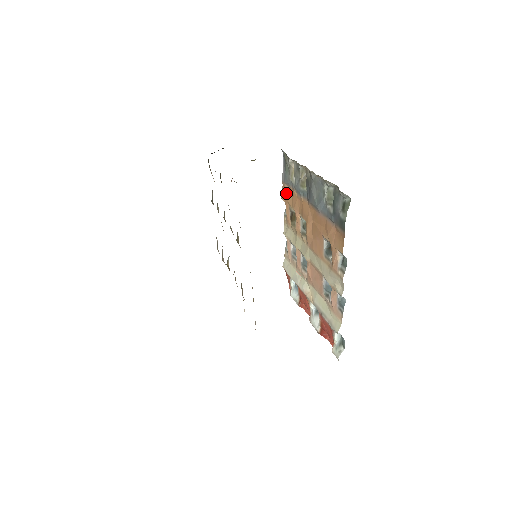
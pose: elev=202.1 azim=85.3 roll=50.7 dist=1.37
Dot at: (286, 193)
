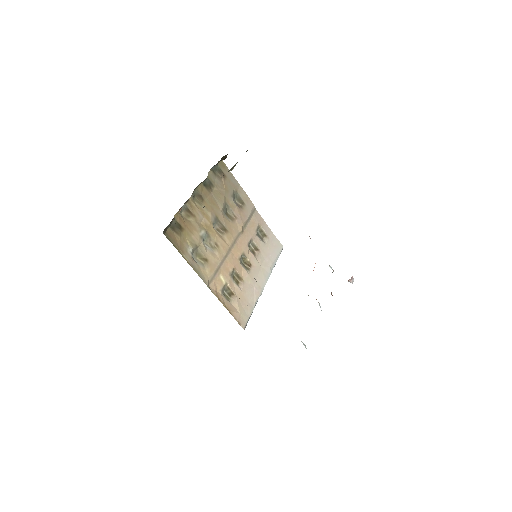
Dot at: occluded
